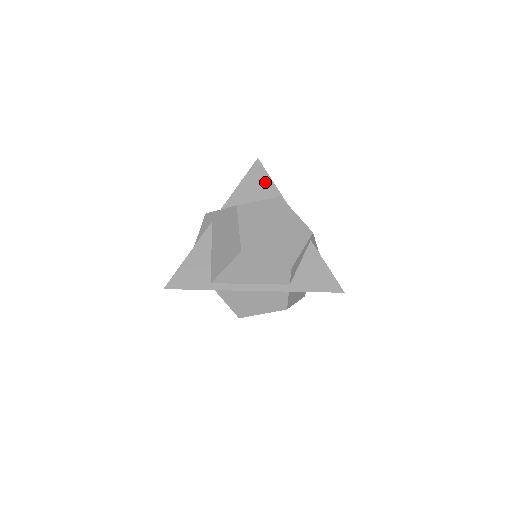
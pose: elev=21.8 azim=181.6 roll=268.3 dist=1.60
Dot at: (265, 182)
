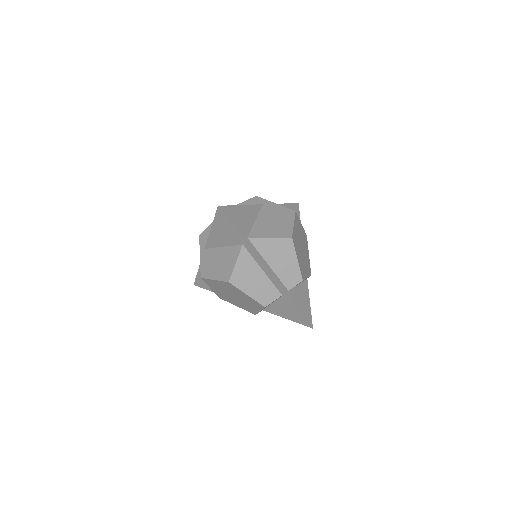
Dot at: occluded
